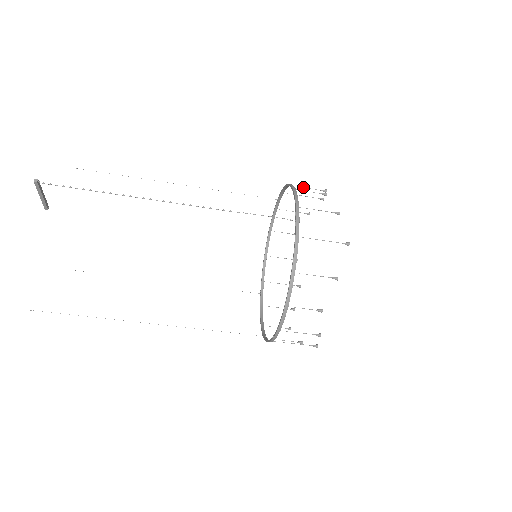
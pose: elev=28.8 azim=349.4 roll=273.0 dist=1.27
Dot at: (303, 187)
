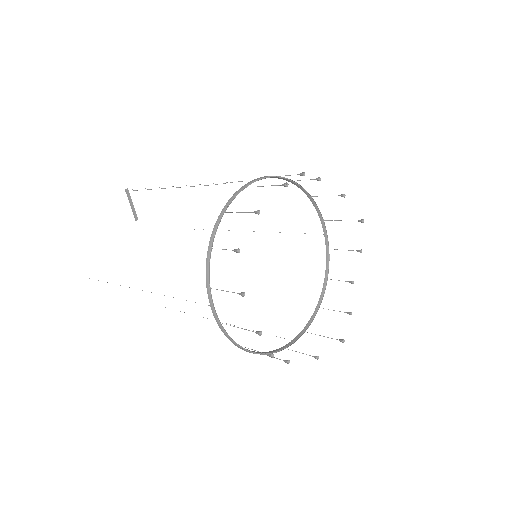
Dot at: occluded
